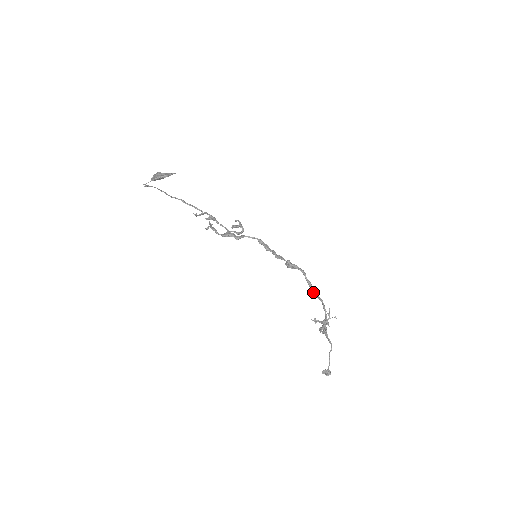
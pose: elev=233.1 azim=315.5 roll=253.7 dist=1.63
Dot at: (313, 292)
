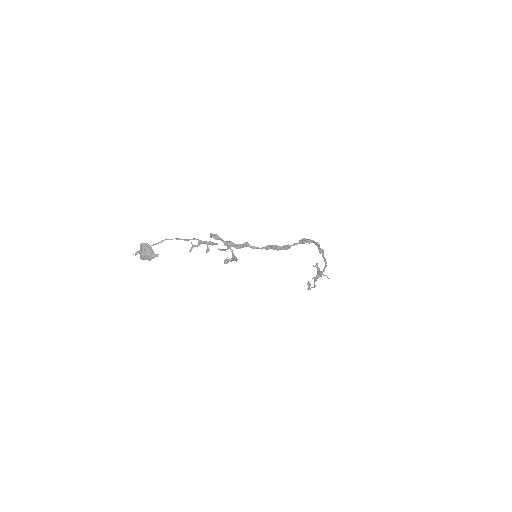
Dot at: (322, 255)
